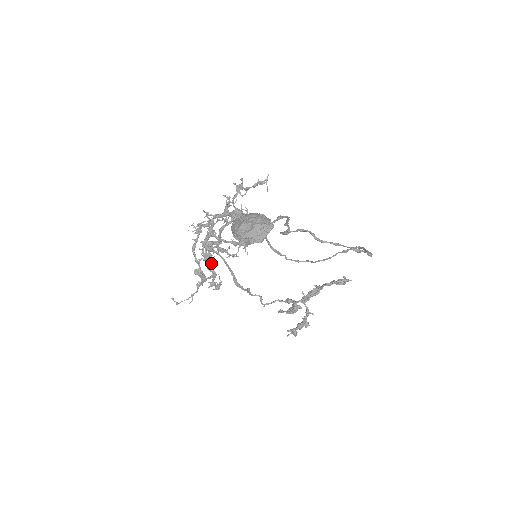
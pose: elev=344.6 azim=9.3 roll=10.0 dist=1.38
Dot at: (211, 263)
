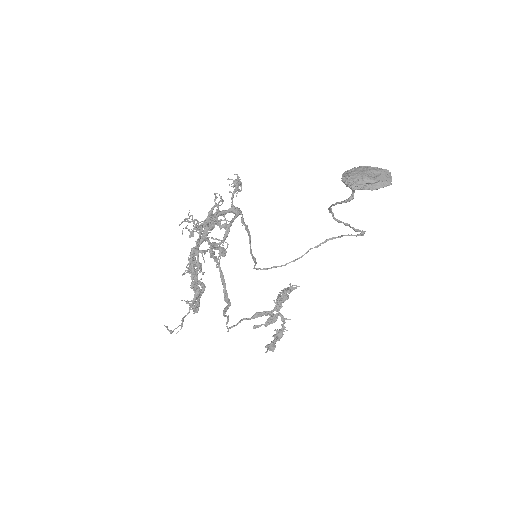
Dot at: occluded
